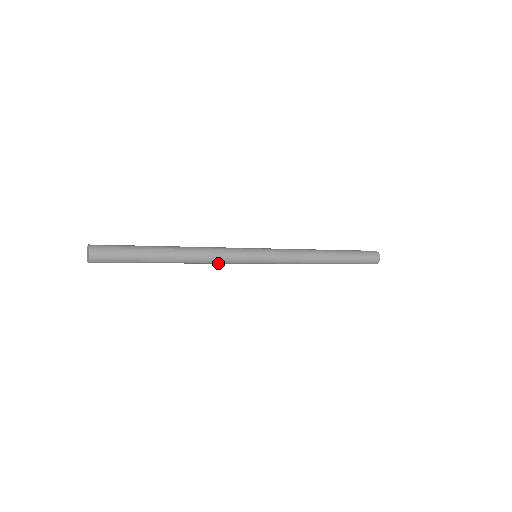
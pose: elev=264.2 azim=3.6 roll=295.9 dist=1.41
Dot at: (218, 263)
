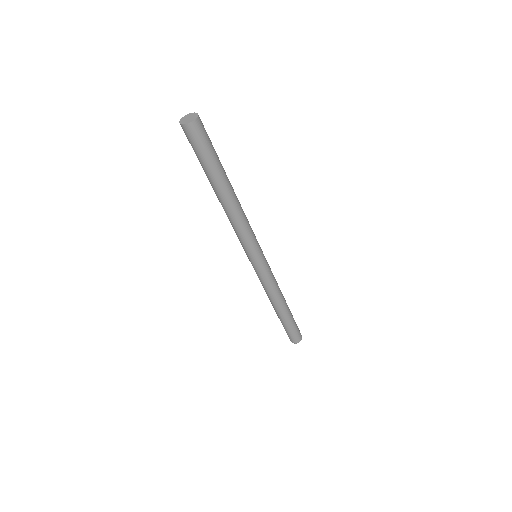
Dot at: (236, 232)
